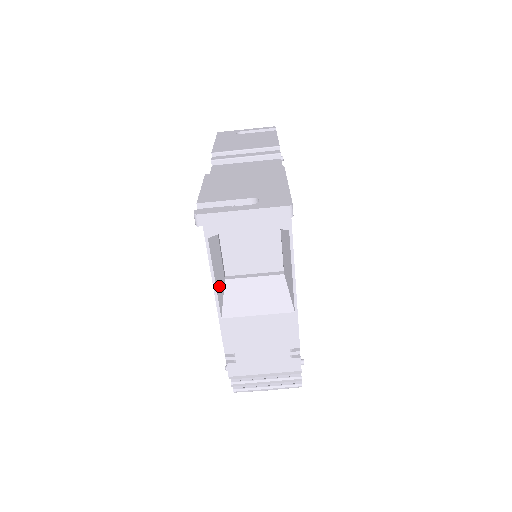
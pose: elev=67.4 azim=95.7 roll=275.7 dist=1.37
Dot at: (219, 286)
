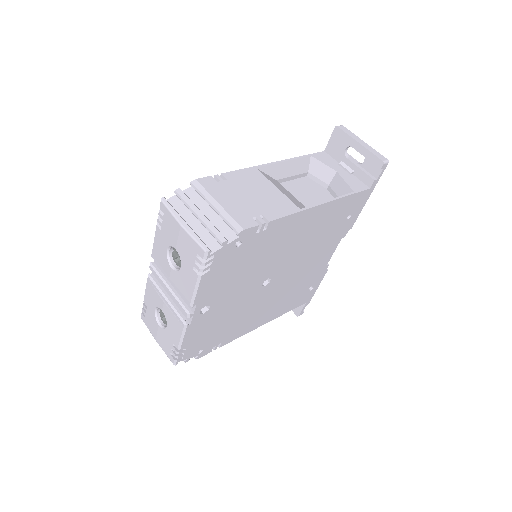
Dot at: (277, 169)
